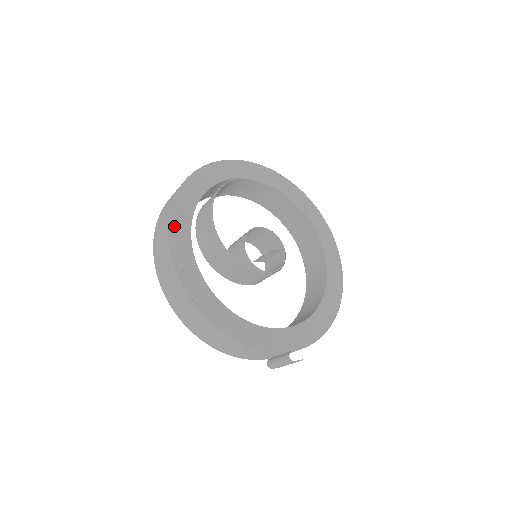
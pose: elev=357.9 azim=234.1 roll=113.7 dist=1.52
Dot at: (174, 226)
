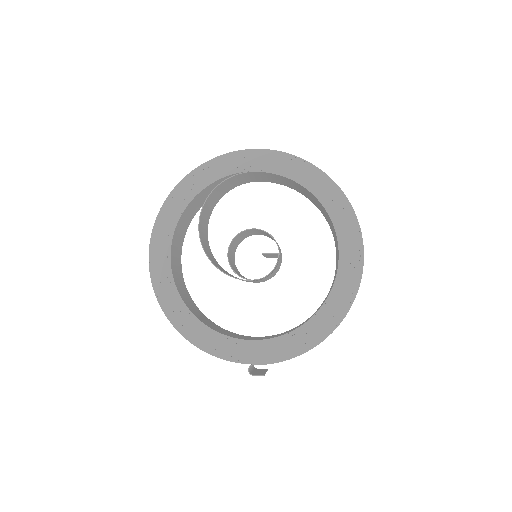
Dot at: (157, 232)
